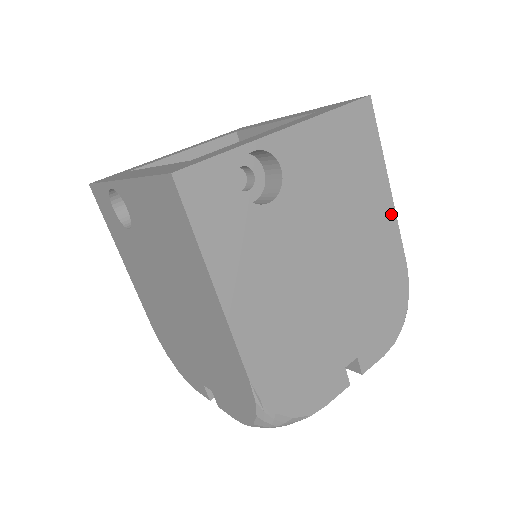
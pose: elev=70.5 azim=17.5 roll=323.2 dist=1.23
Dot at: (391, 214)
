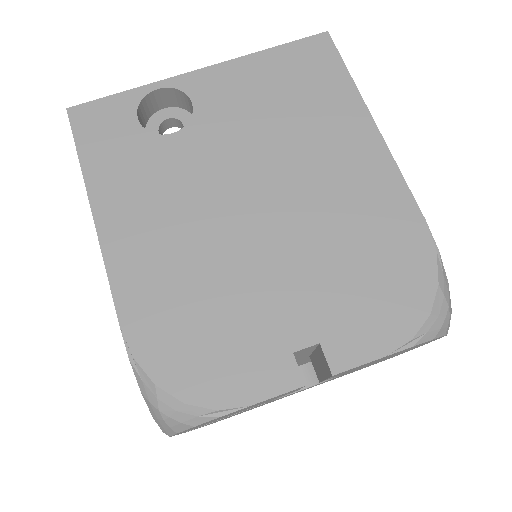
Dot at: (379, 151)
